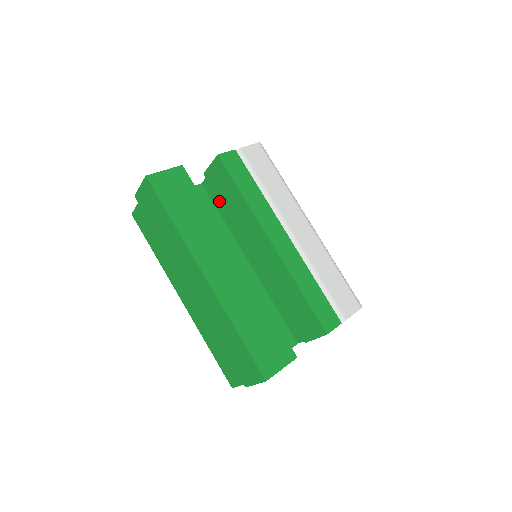
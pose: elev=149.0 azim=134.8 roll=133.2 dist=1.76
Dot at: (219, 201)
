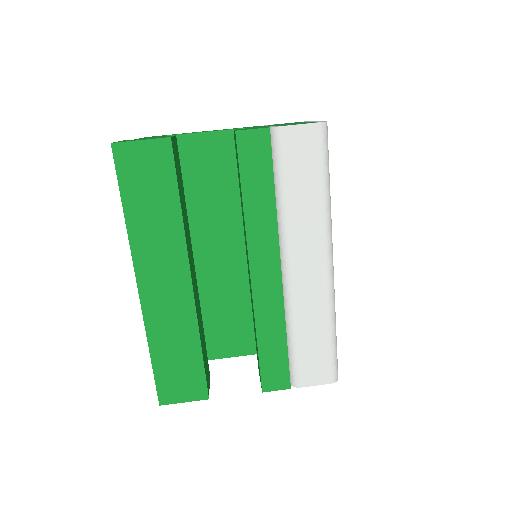
Dot at: occluded
